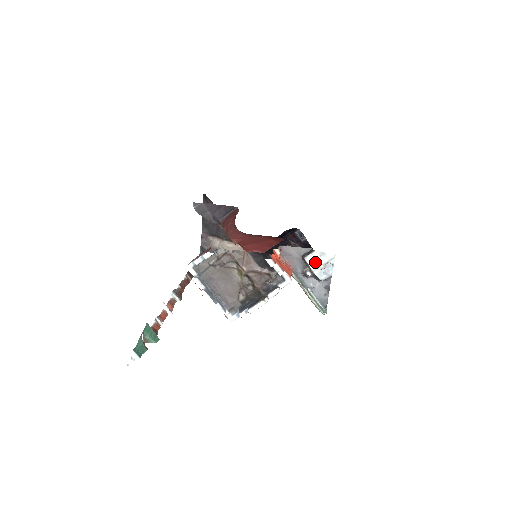
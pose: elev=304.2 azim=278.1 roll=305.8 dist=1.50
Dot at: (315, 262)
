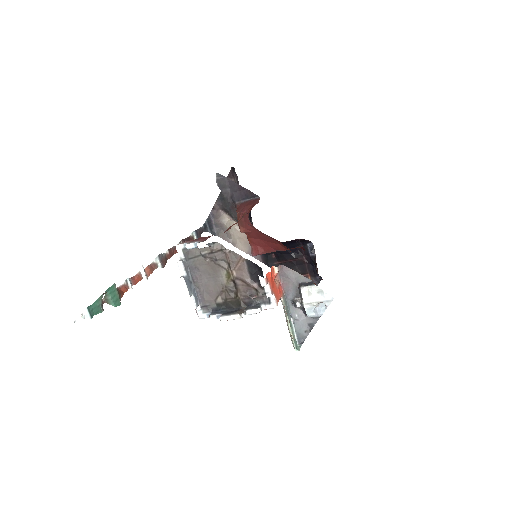
Dot at: (310, 296)
